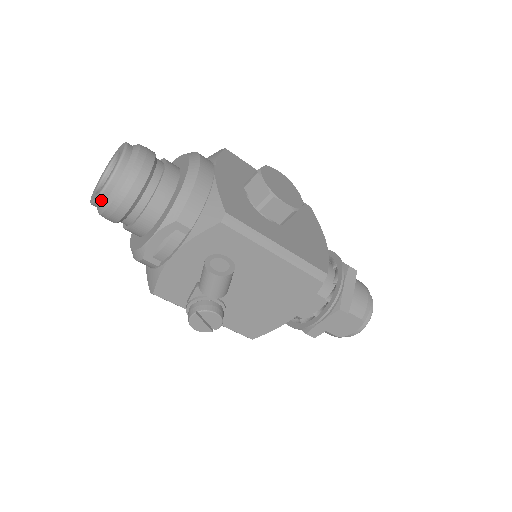
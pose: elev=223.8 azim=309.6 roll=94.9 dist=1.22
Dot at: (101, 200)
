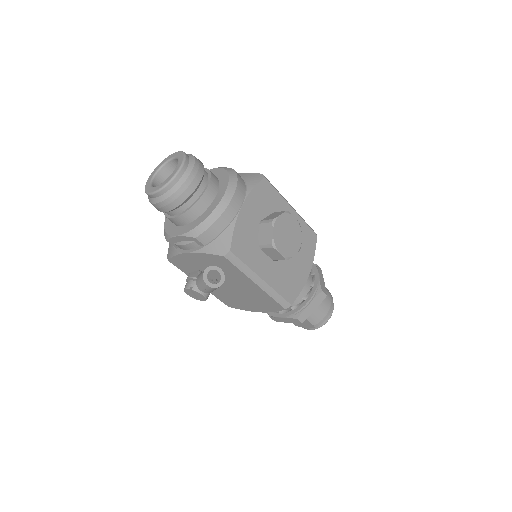
Dot at: (151, 196)
